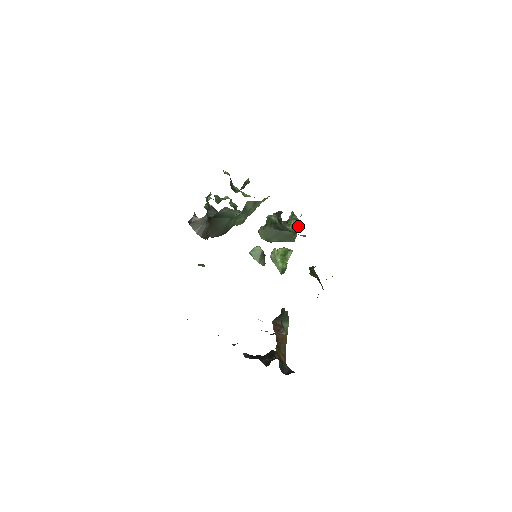
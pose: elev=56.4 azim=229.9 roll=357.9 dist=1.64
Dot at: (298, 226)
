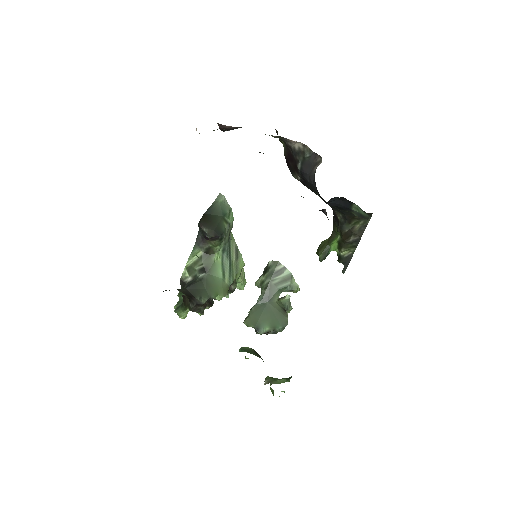
Dot at: occluded
